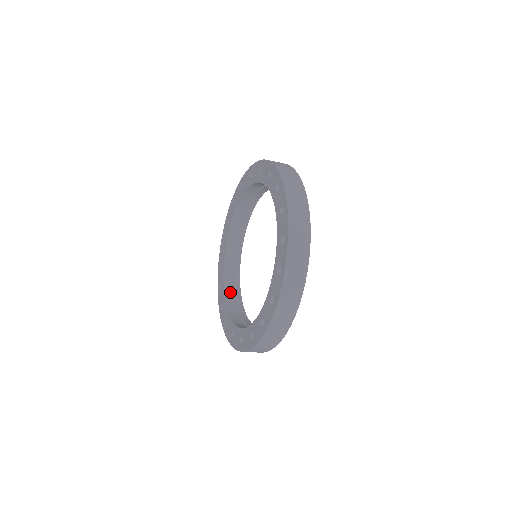
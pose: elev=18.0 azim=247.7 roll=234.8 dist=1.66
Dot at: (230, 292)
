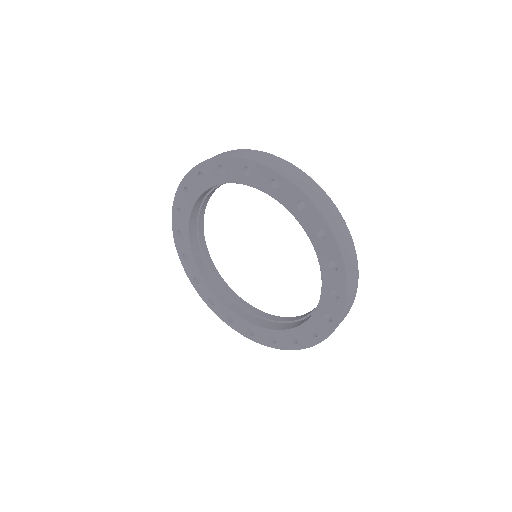
Dot at: (213, 283)
